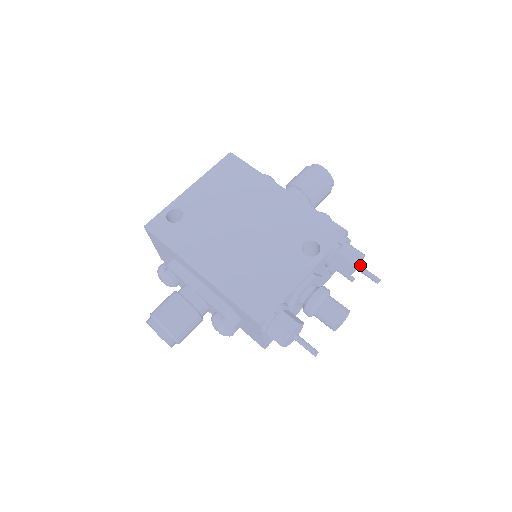
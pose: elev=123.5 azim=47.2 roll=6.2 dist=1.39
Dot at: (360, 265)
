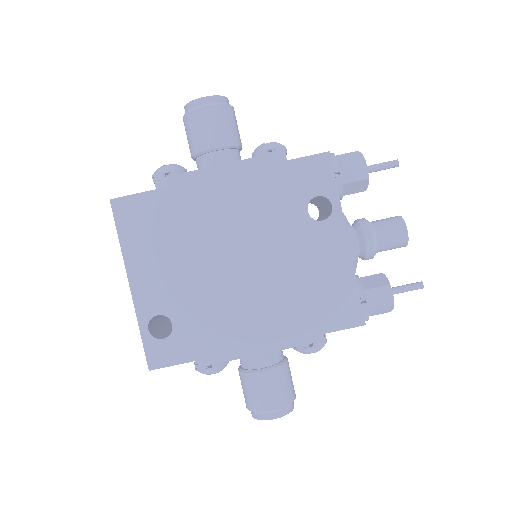
Dot at: (367, 167)
